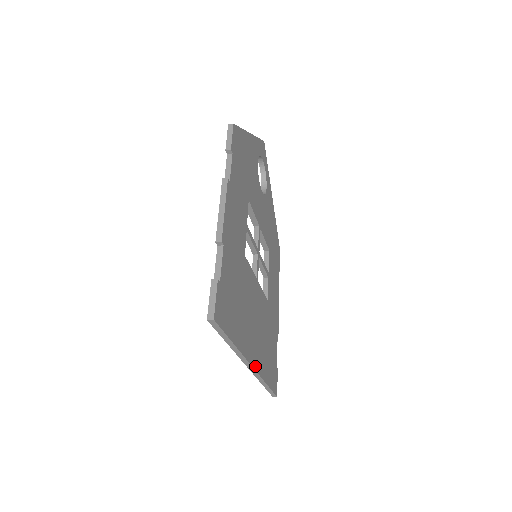
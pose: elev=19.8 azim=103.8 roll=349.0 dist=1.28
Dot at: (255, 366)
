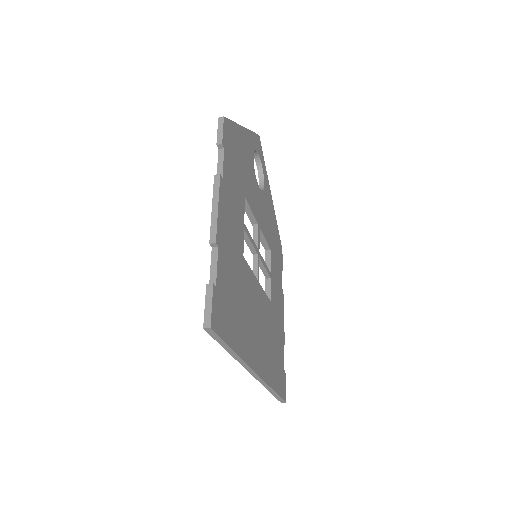
Dot at: (260, 373)
